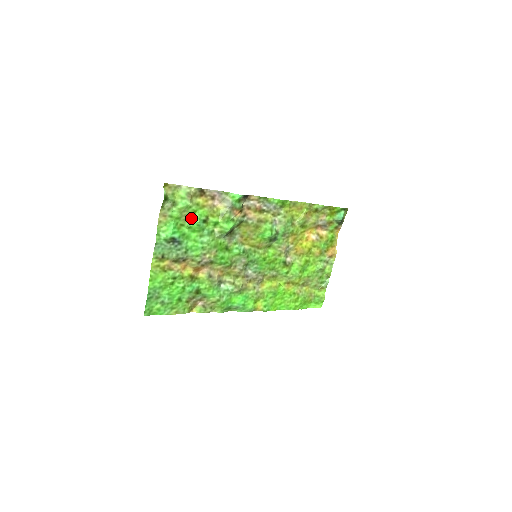
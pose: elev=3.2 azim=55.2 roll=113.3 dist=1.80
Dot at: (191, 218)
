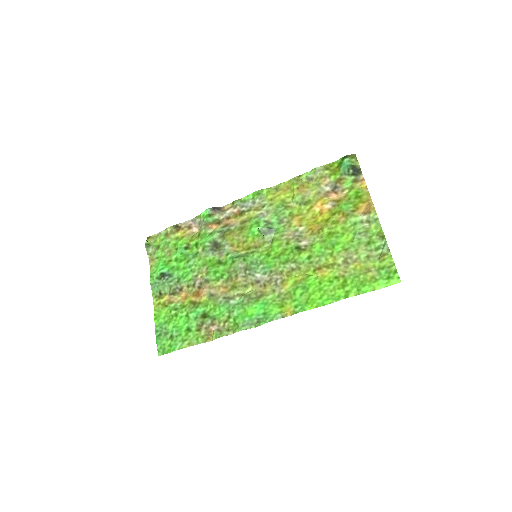
Dot at: (175, 252)
